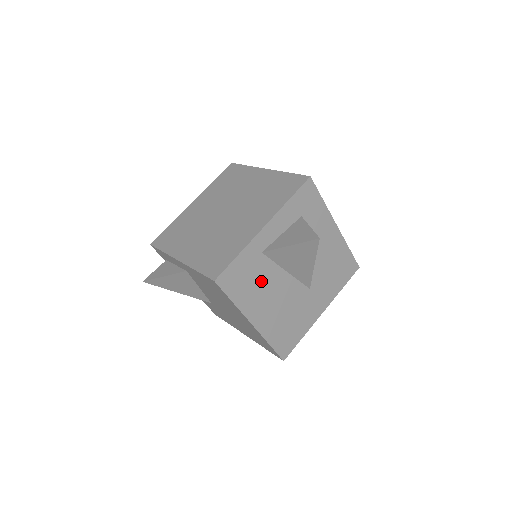
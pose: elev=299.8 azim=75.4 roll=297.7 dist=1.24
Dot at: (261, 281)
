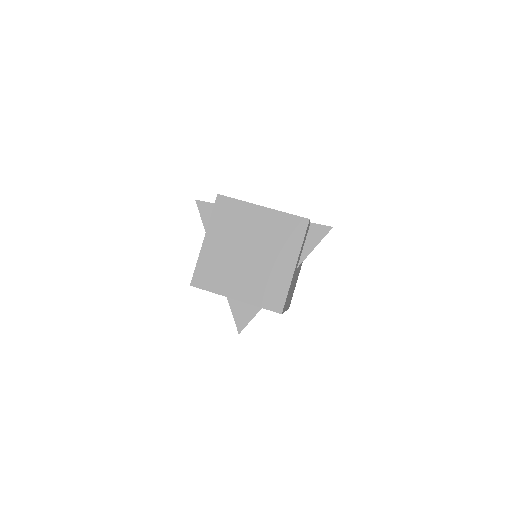
Dot at: occluded
